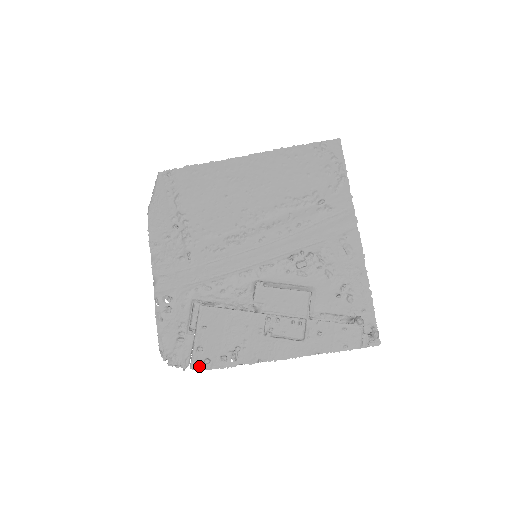
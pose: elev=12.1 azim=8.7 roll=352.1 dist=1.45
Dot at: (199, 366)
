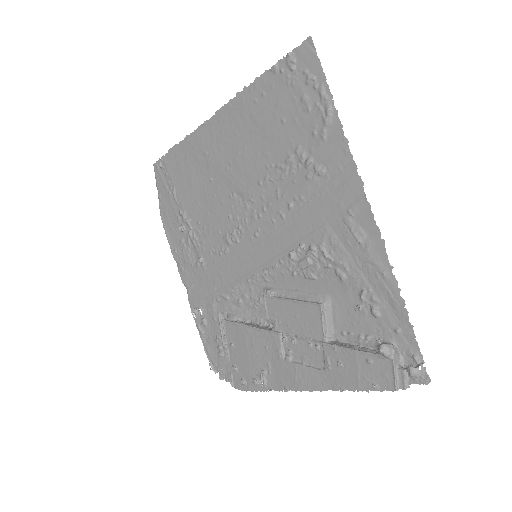
Dot at: (238, 386)
